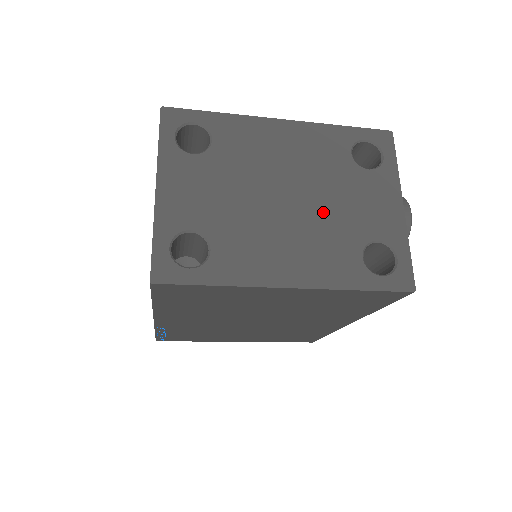
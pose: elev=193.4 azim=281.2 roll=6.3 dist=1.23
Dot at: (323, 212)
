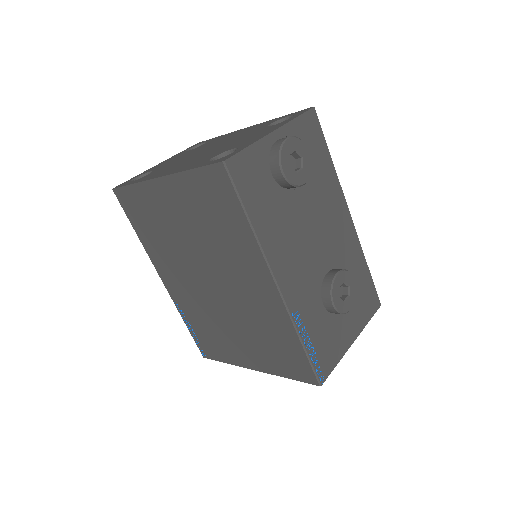
Dot at: (218, 149)
